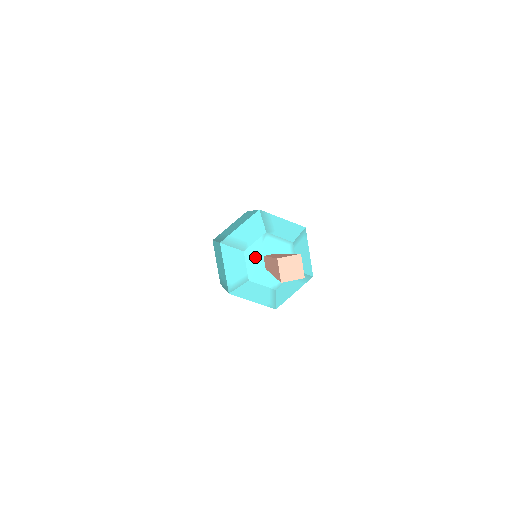
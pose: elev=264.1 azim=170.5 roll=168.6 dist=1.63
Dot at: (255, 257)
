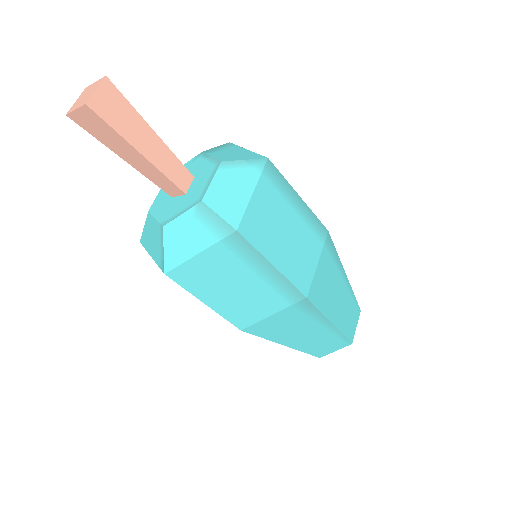
Dot at: occluded
